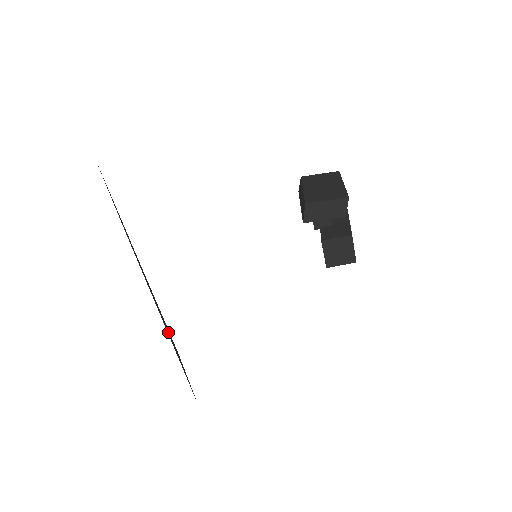
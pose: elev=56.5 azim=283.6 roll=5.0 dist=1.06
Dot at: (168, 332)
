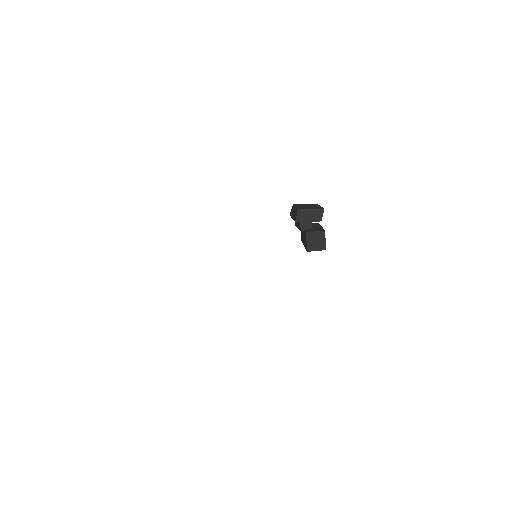
Dot at: occluded
